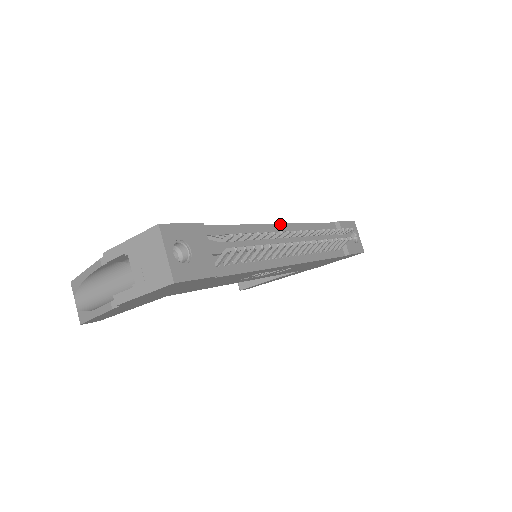
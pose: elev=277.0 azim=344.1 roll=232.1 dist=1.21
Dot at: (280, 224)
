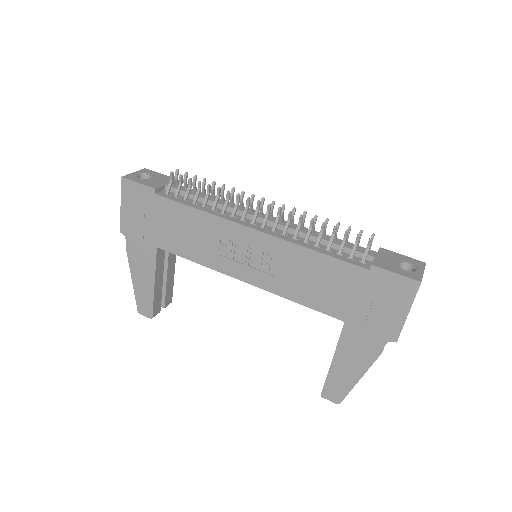
Dot at: (269, 215)
